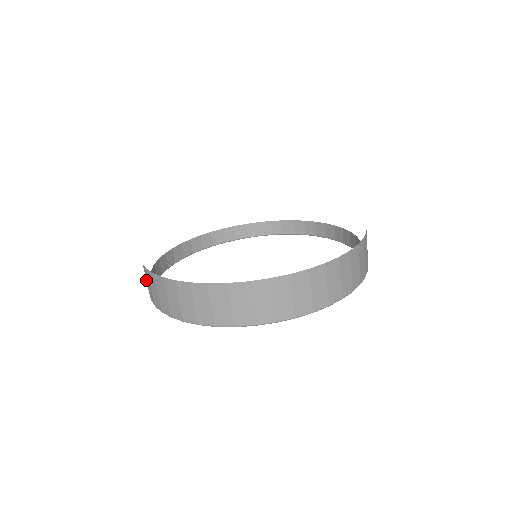
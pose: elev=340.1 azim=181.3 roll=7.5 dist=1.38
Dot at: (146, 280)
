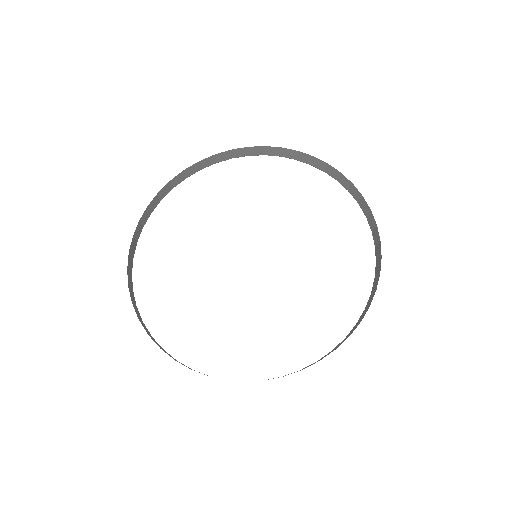
Dot at: occluded
